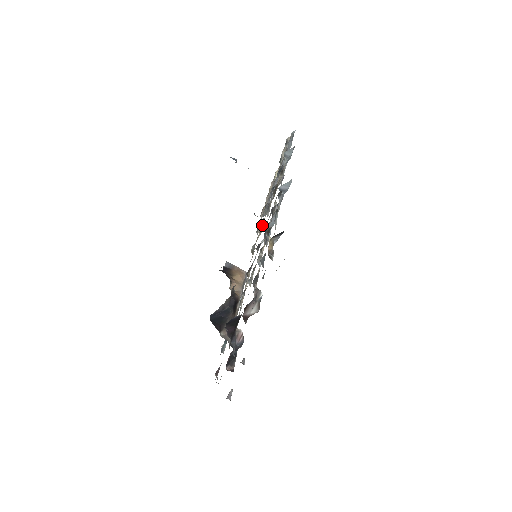
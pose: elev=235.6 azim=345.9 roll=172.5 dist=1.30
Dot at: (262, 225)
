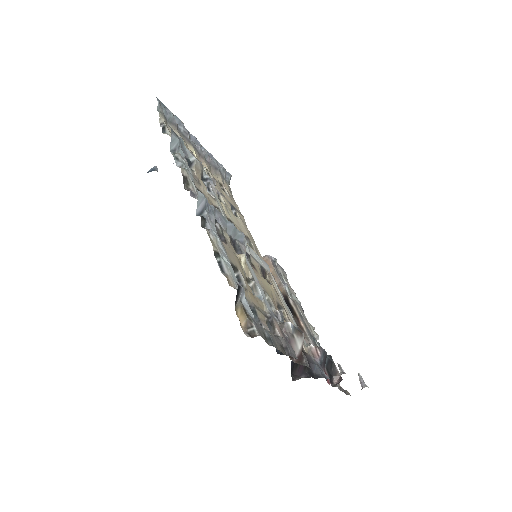
Dot at: occluded
